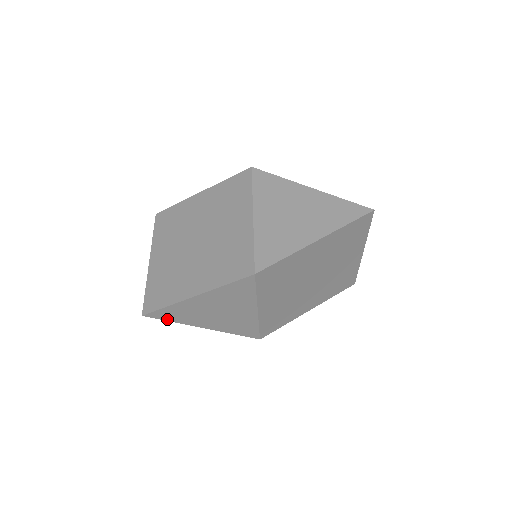
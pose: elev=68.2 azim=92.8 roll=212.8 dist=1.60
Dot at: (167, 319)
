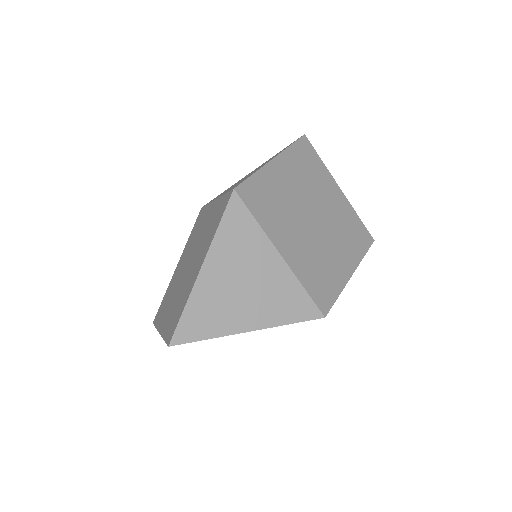
Dot at: (200, 337)
